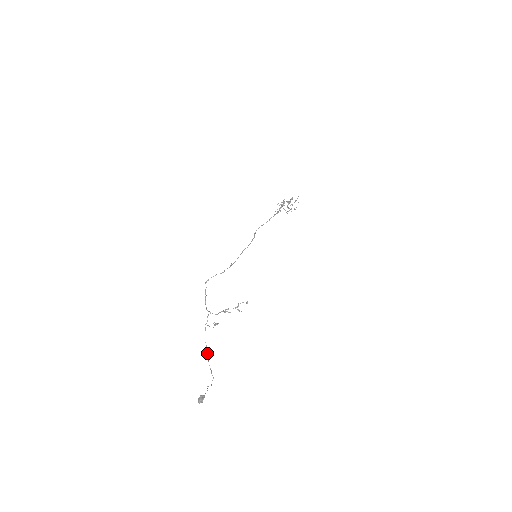
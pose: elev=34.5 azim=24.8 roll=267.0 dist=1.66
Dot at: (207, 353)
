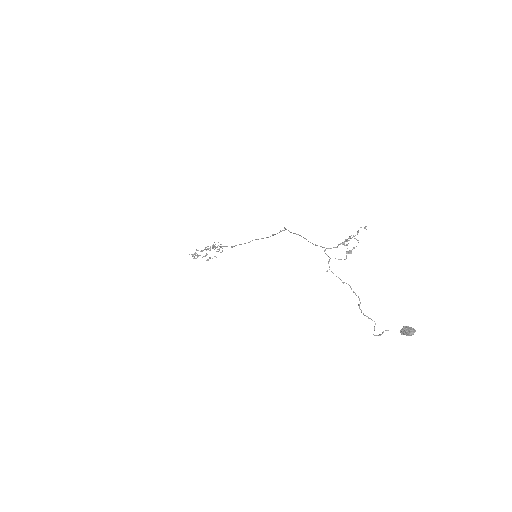
Dot at: (354, 292)
